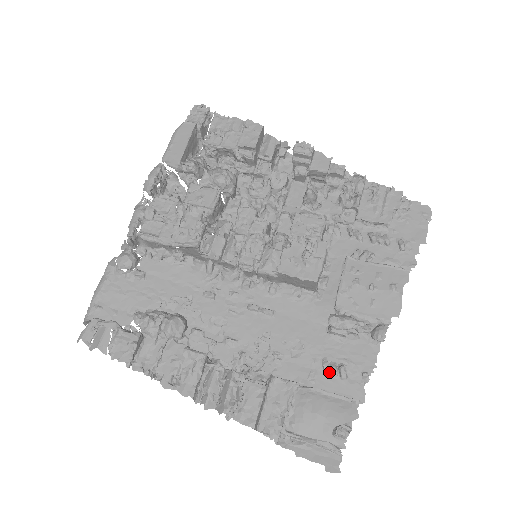
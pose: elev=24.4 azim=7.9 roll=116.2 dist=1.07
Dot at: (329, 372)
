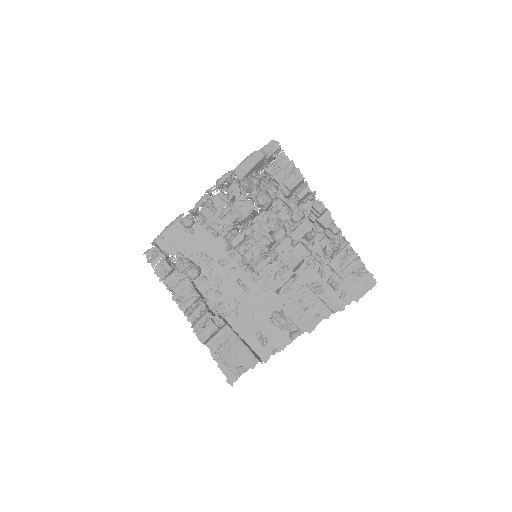
Dot at: (258, 338)
